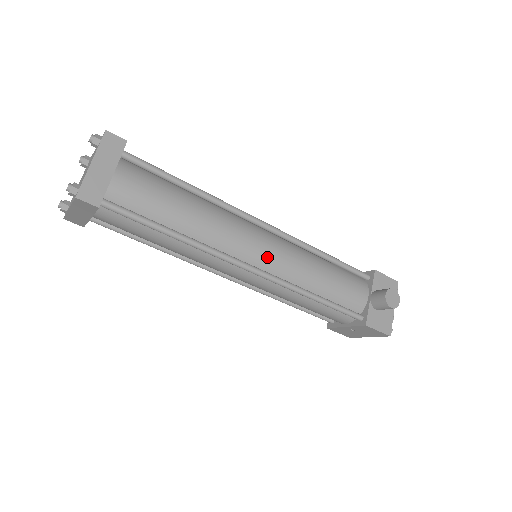
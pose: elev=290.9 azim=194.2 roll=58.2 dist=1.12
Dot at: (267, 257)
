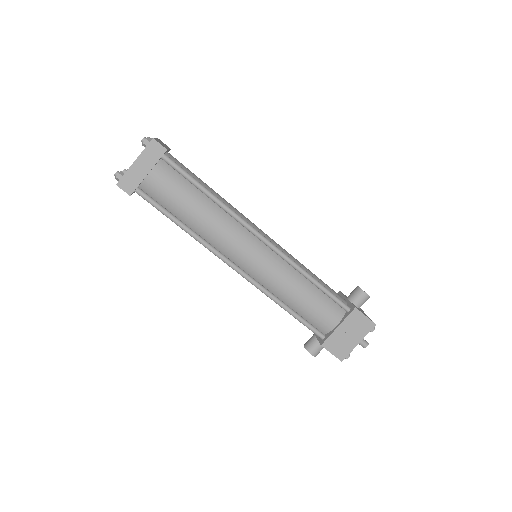
Dot at: (270, 239)
